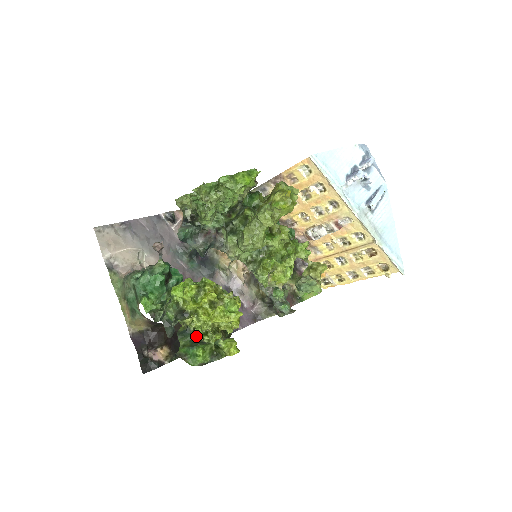
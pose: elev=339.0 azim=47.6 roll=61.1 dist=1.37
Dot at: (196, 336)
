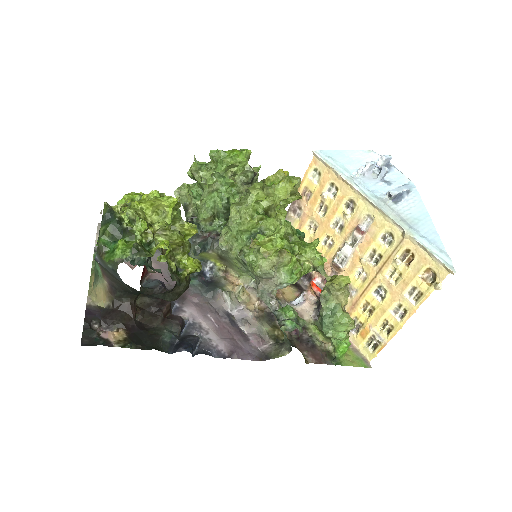
Dot at: (121, 225)
